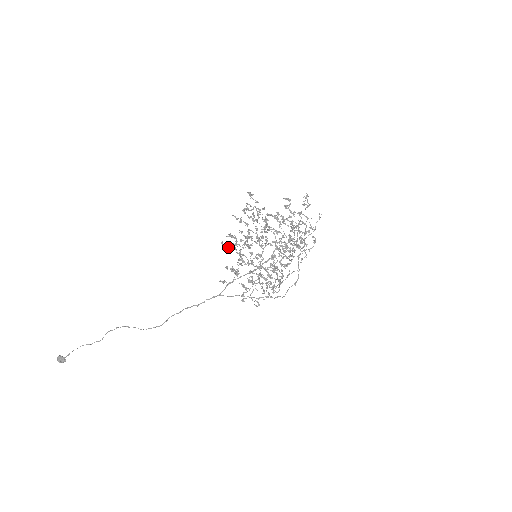
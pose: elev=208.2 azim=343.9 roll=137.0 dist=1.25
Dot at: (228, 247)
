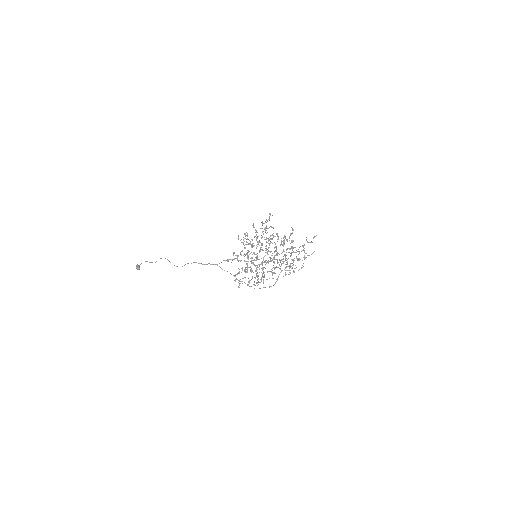
Dot at: occluded
